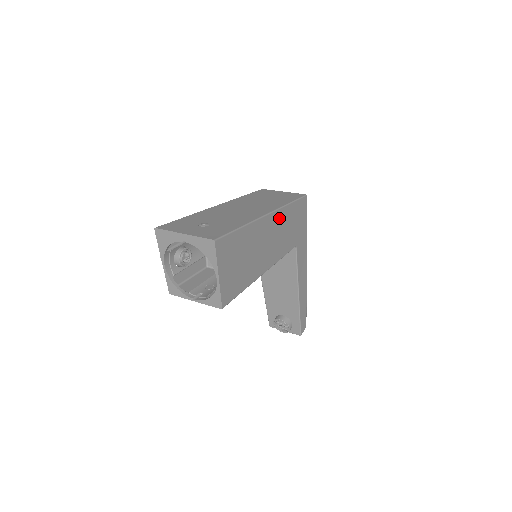
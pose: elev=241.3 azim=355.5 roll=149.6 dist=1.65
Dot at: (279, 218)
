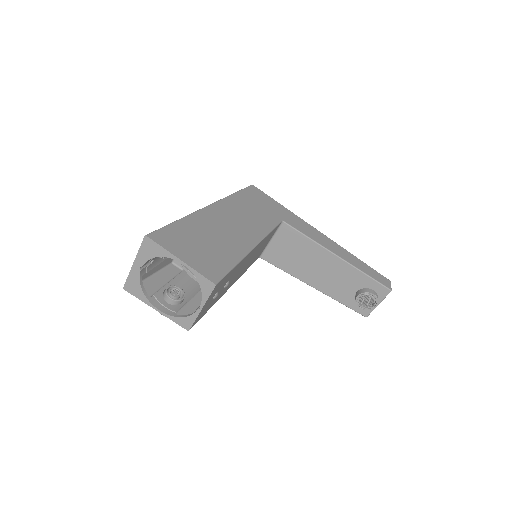
Dot at: (228, 206)
